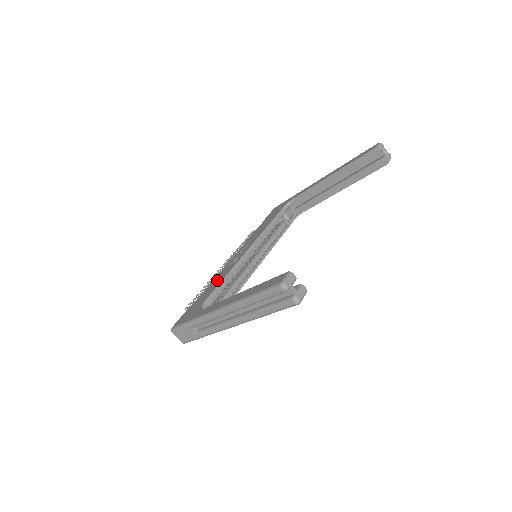
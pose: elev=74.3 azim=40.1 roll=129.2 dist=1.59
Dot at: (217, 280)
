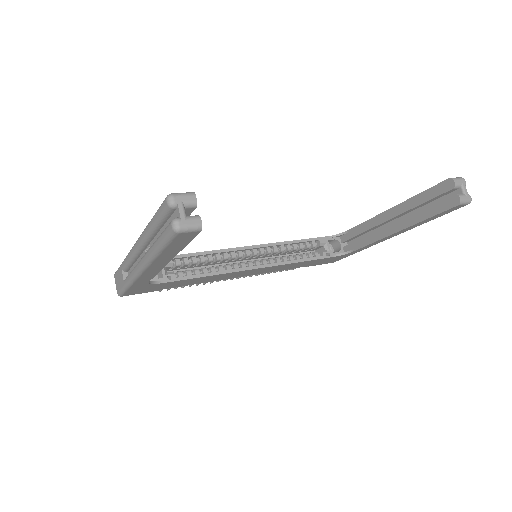
Dot at: occluded
